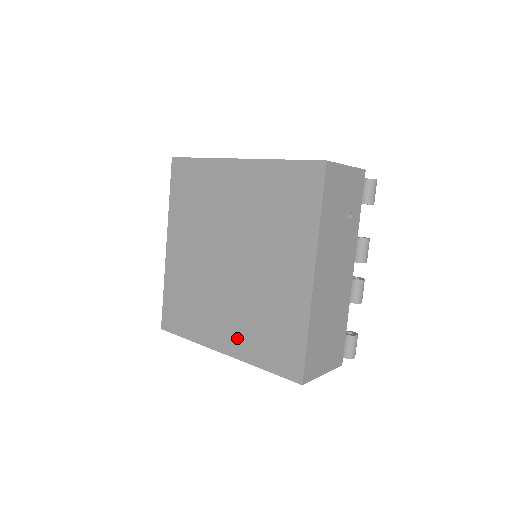
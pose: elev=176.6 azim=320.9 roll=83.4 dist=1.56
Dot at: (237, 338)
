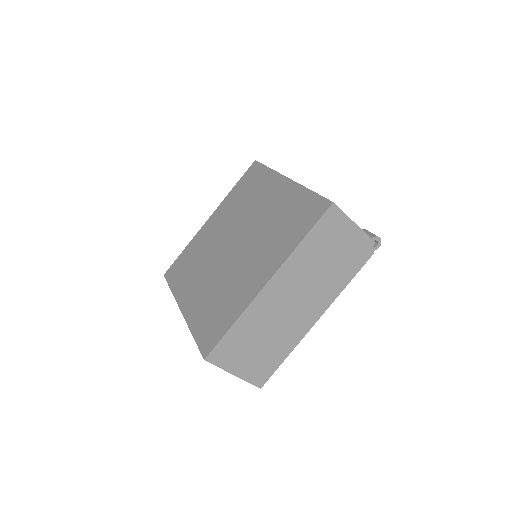
Dot at: (270, 259)
